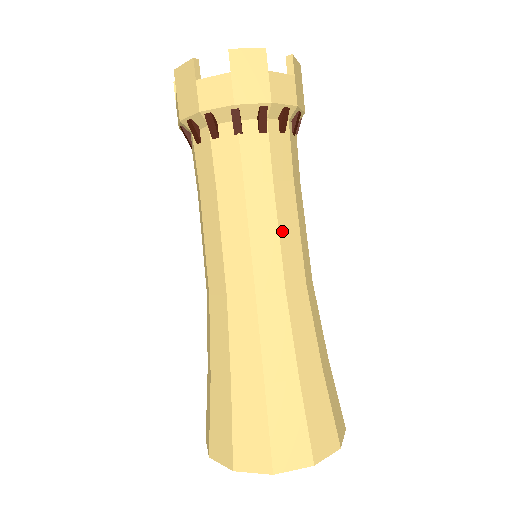
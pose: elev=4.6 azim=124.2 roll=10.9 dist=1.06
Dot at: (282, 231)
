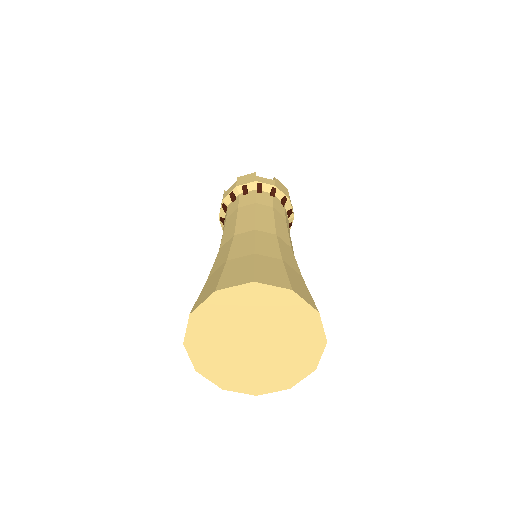
Dot at: occluded
